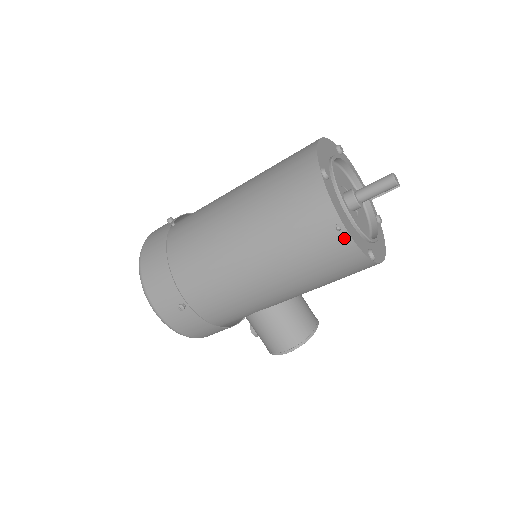
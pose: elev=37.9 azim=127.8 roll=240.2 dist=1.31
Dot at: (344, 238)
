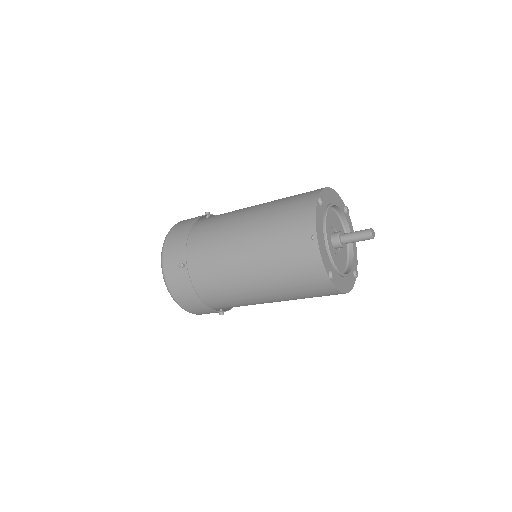
Dot at: occluded
